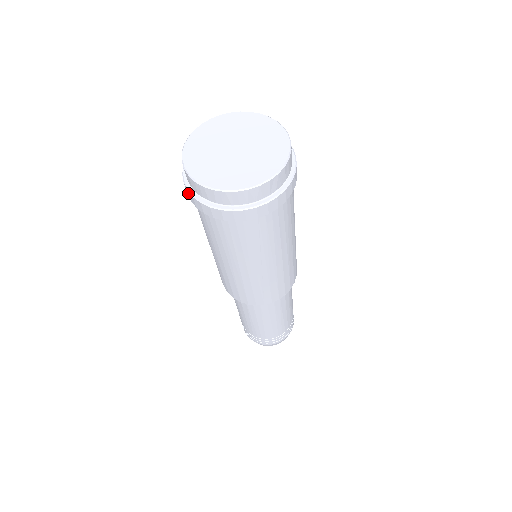
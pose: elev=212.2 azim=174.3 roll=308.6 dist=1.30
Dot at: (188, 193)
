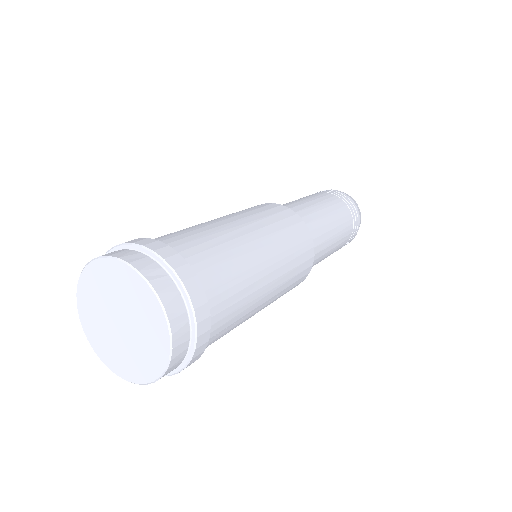
Dot at: occluded
